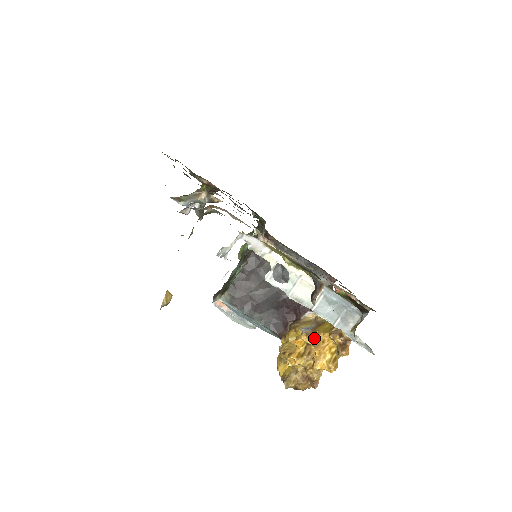
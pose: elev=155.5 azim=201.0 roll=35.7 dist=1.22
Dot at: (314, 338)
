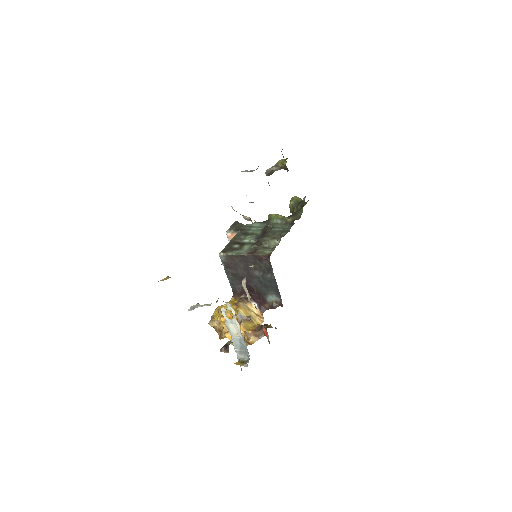
Dot at: (239, 324)
